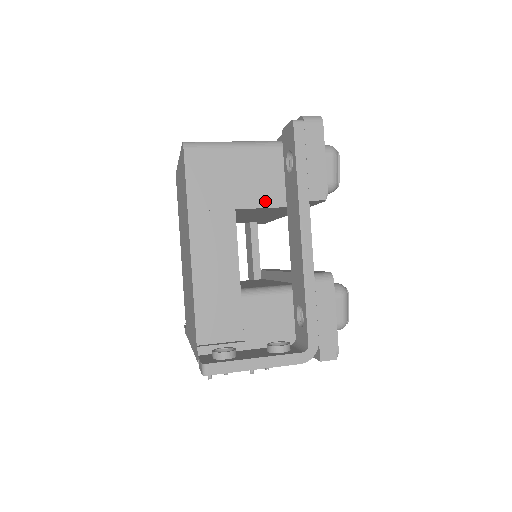
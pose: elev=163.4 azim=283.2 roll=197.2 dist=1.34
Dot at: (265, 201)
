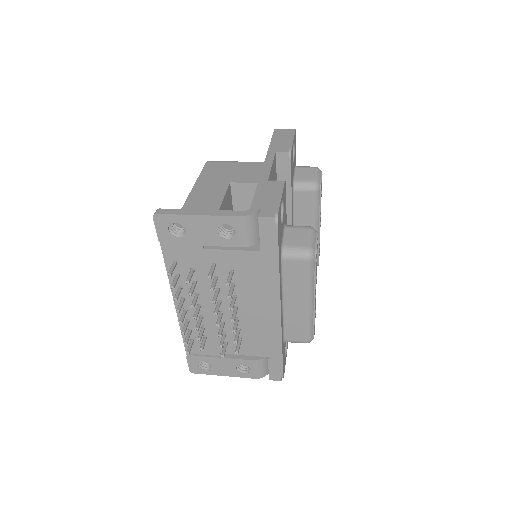
Dot at: (254, 180)
